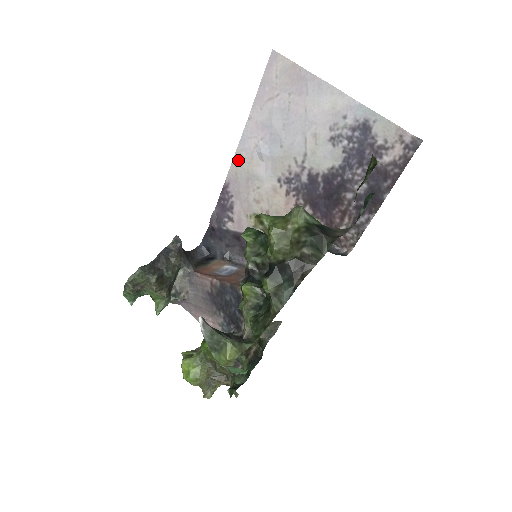
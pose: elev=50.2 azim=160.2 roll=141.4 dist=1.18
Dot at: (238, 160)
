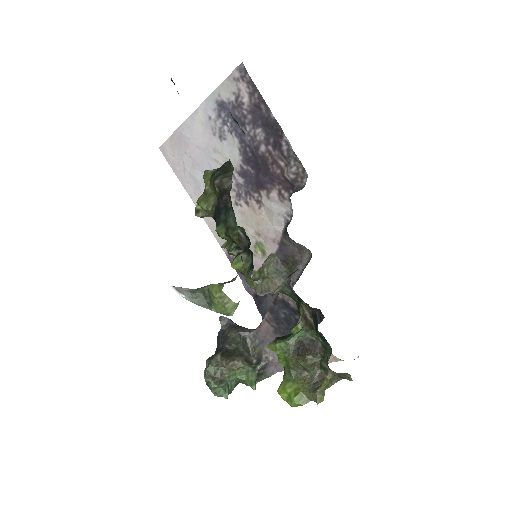
Dot at: (213, 229)
